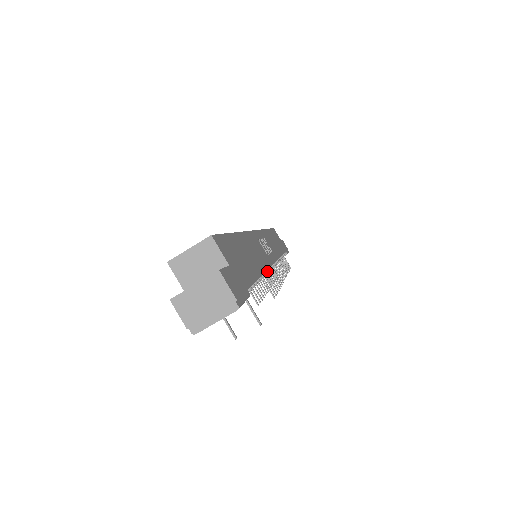
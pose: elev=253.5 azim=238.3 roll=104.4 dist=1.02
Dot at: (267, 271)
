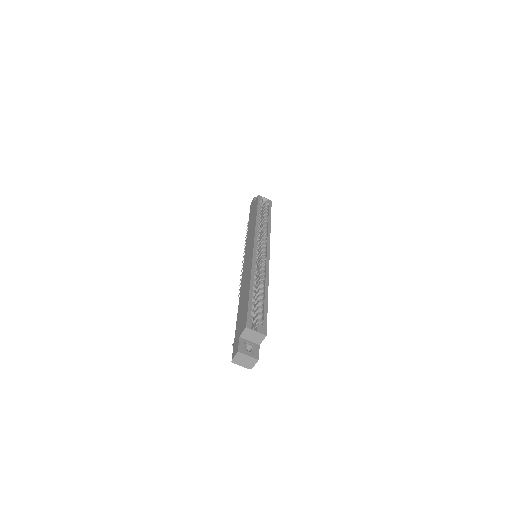
Dot at: occluded
